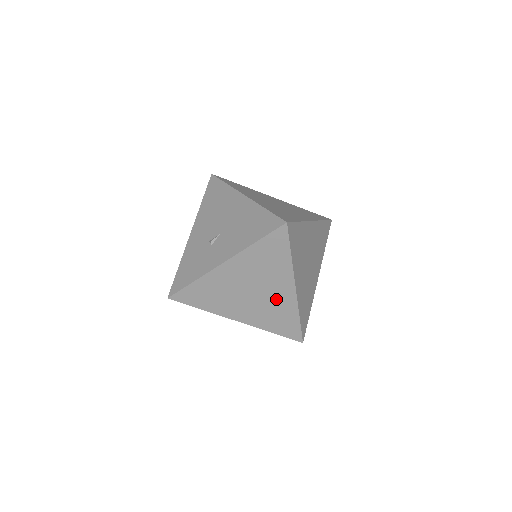
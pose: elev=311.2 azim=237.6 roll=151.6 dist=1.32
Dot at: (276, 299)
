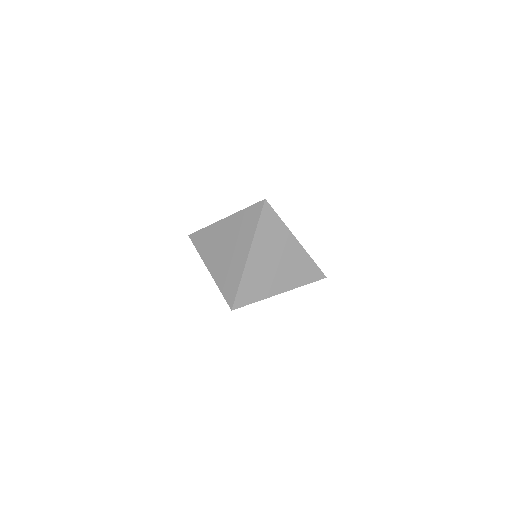
Dot at: (235, 260)
